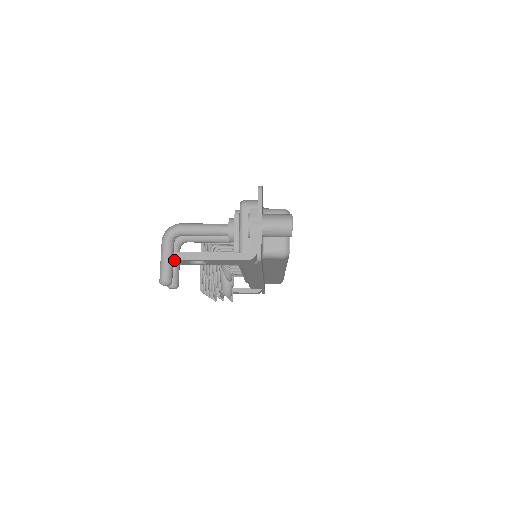
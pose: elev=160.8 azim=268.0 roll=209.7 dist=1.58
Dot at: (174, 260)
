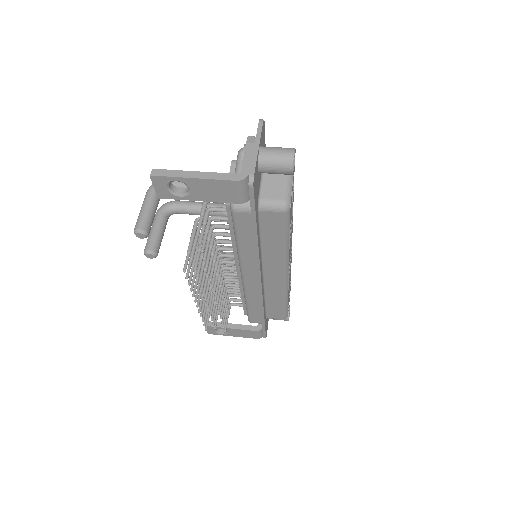
Dot at: (151, 179)
